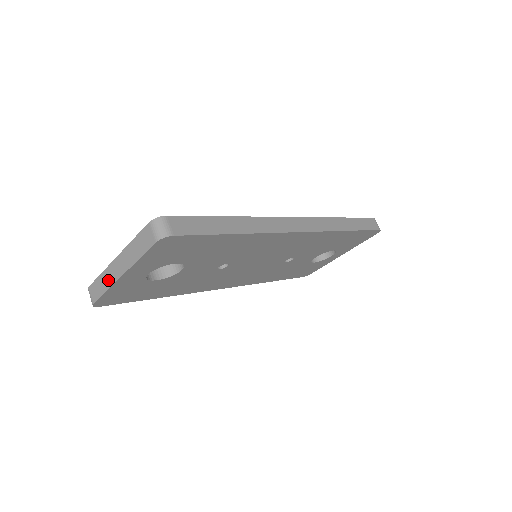
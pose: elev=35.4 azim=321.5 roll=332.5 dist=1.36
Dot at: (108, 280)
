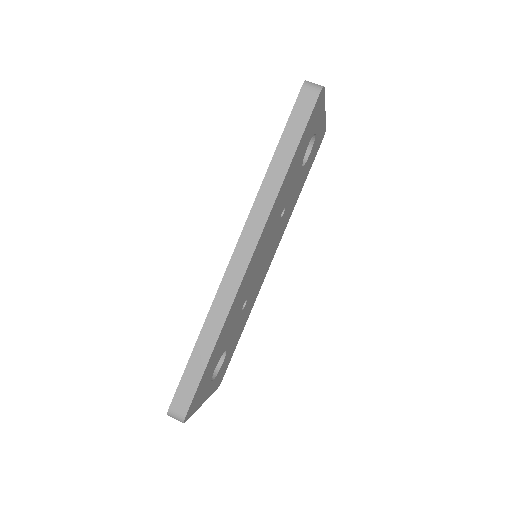
Dot at: occluded
